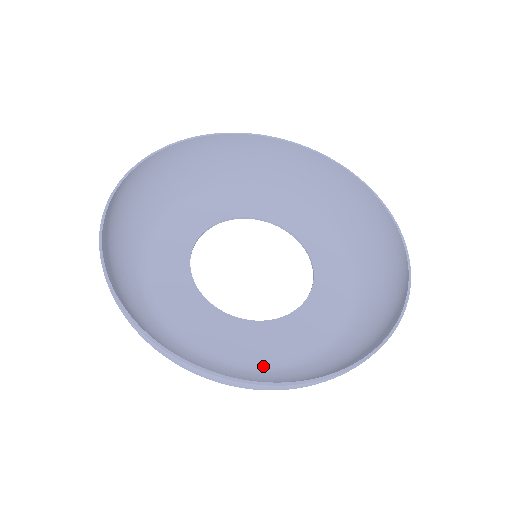
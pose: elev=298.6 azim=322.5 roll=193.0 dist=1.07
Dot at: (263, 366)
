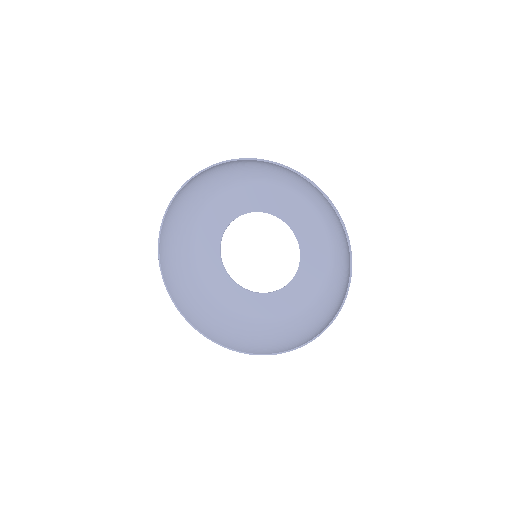
Dot at: (302, 310)
